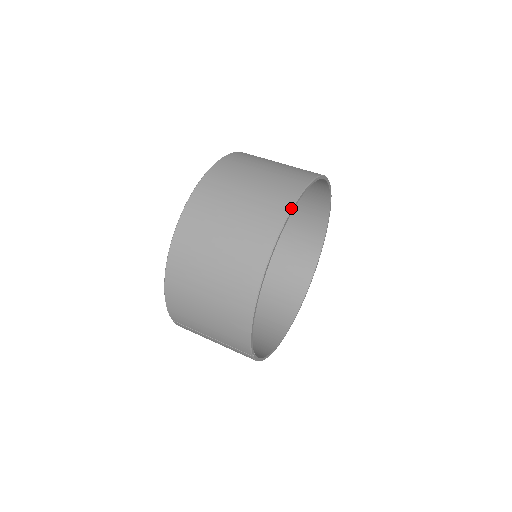
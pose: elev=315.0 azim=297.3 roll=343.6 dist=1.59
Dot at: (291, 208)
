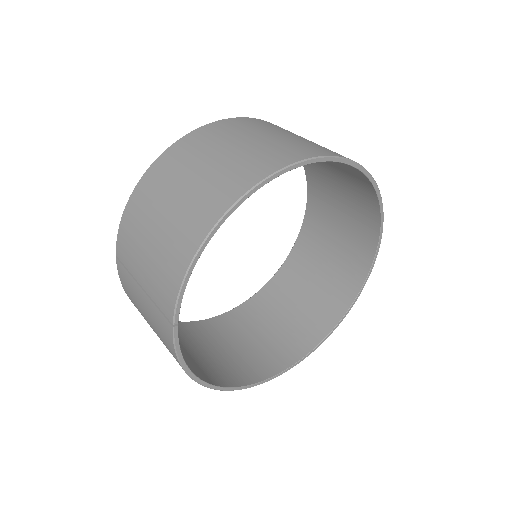
Dot at: (324, 155)
